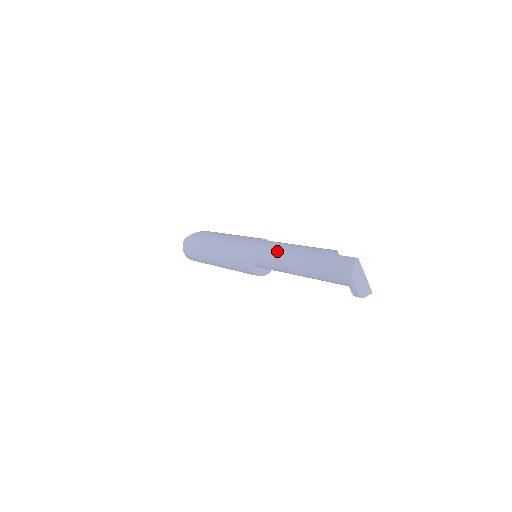
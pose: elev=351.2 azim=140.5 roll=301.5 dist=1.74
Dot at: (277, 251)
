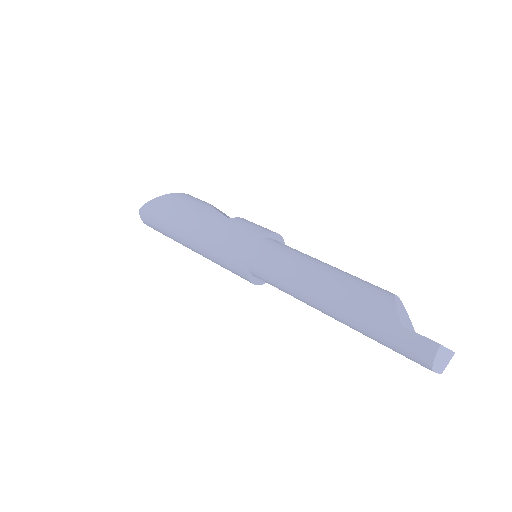
Dot at: (293, 283)
